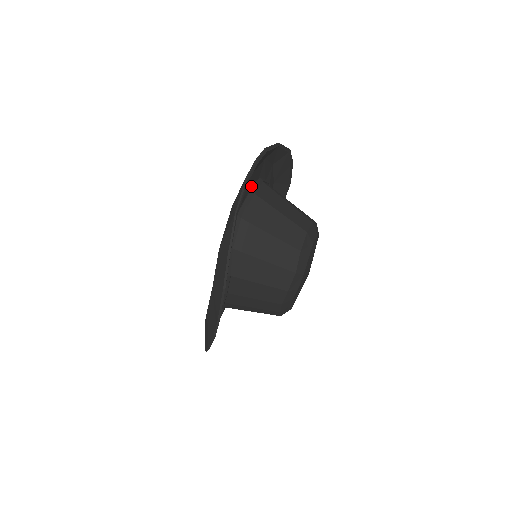
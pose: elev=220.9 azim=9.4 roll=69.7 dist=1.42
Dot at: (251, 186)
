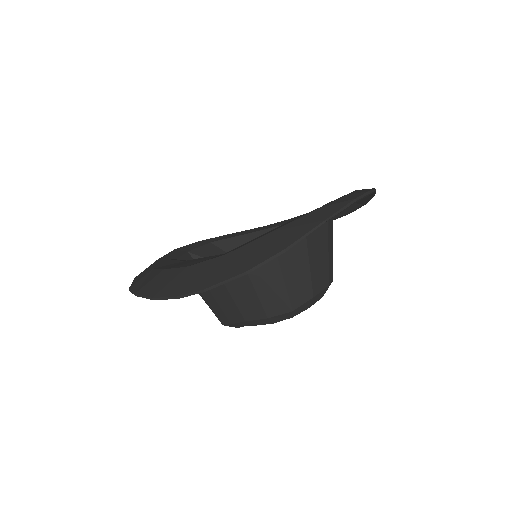
Dot at: occluded
